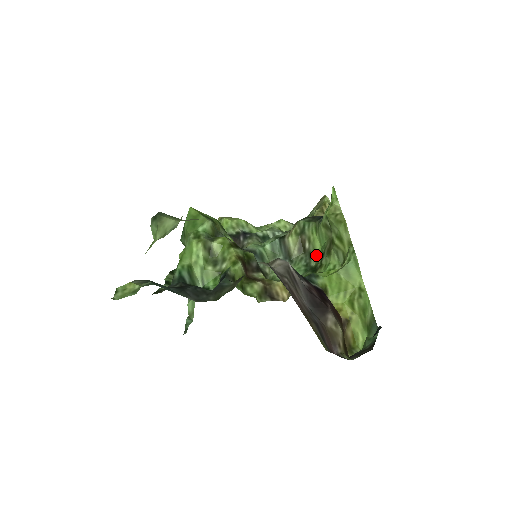
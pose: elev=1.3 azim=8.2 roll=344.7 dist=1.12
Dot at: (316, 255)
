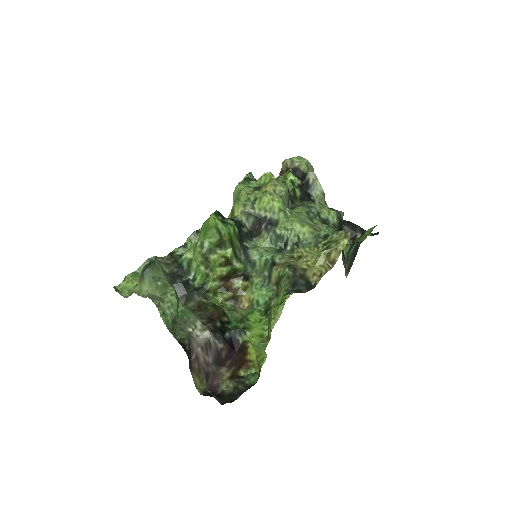
Dot at: (277, 301)
